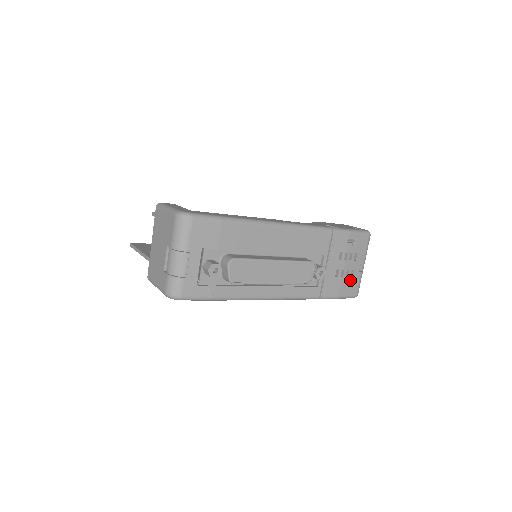
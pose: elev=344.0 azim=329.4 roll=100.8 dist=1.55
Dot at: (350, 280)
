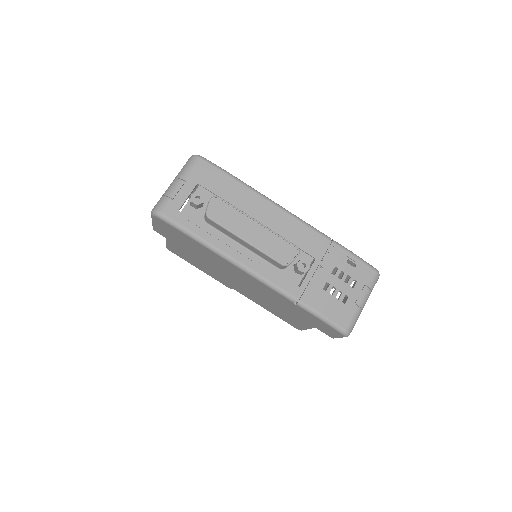
Dot at: (341, 306)
